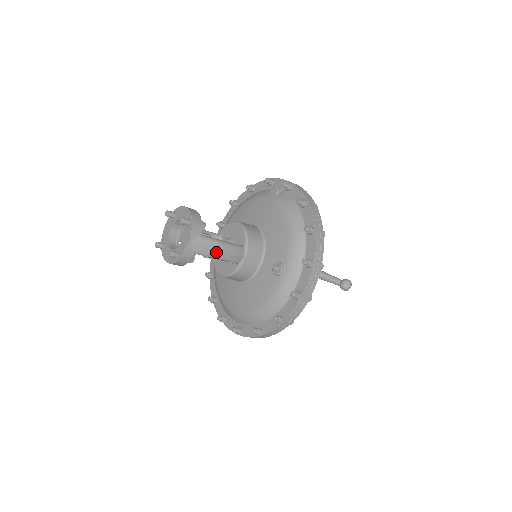
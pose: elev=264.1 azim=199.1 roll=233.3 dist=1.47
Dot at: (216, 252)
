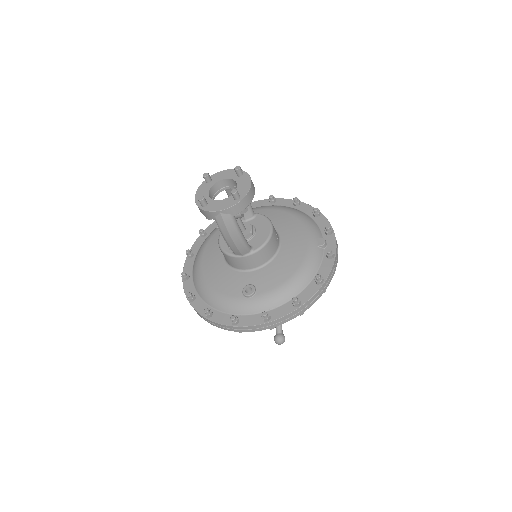
Dot at: (228, 235)
